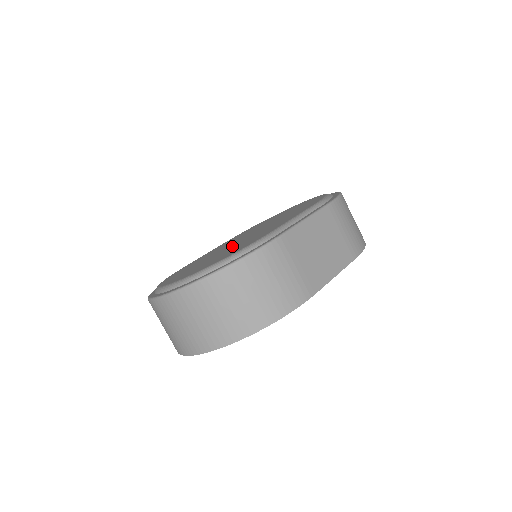
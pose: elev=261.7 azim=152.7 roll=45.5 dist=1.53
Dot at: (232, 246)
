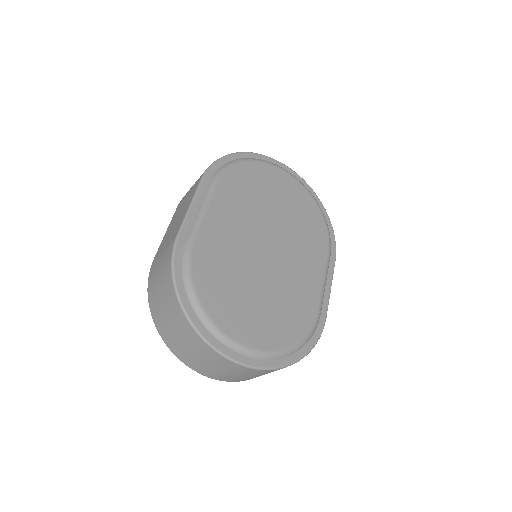
Dot at: (270, 276)
